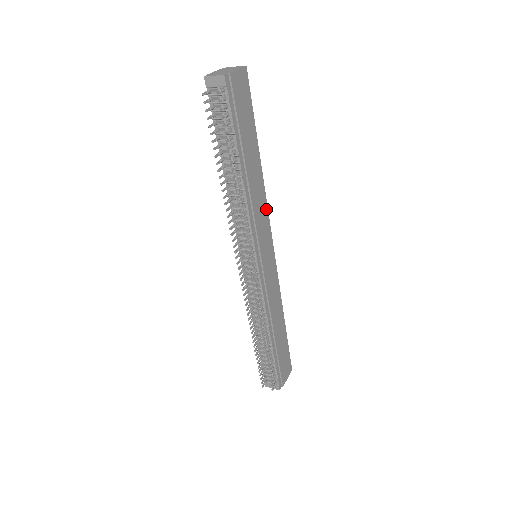
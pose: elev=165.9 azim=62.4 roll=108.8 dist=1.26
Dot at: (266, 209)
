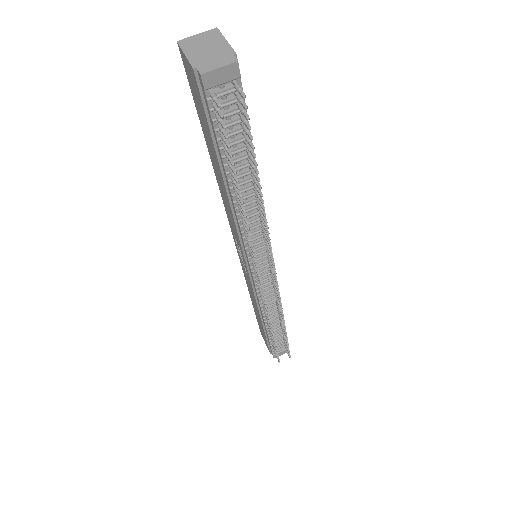
Dot at: occluded
